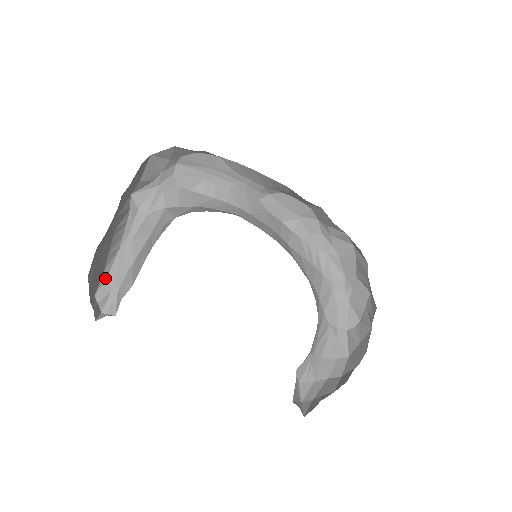
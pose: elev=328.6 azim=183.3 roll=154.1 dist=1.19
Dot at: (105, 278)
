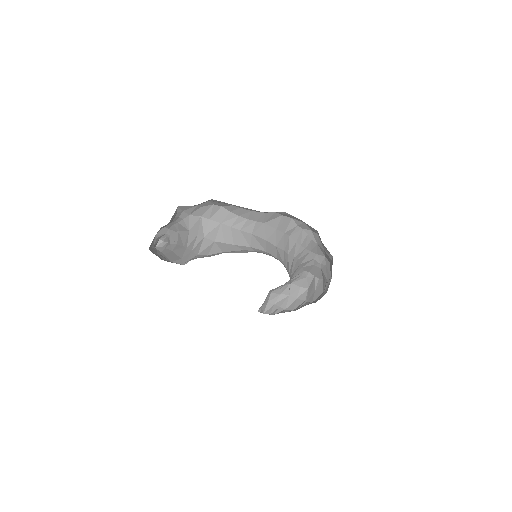
Dot at: (162, 229)
